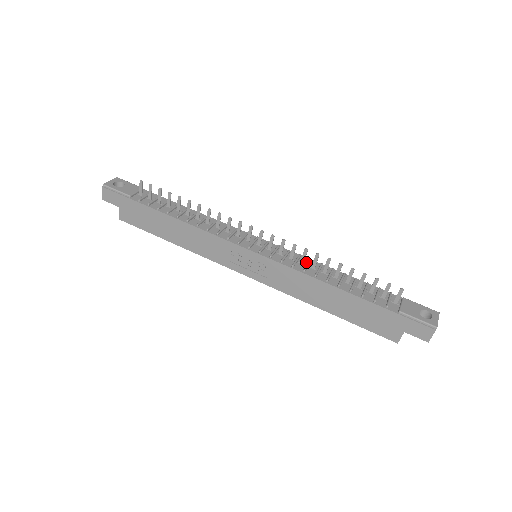
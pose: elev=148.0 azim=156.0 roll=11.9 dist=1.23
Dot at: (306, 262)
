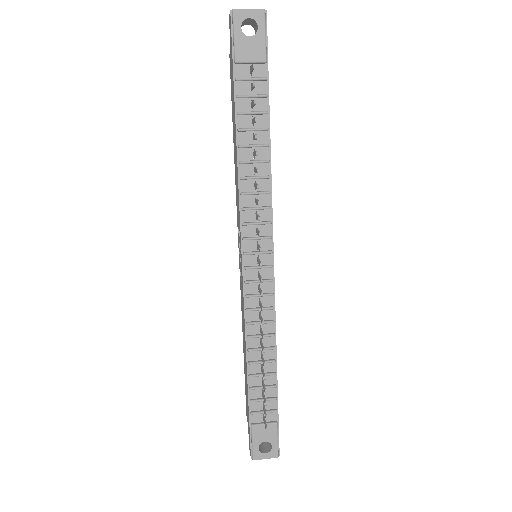
Dot at: (266, 318)
